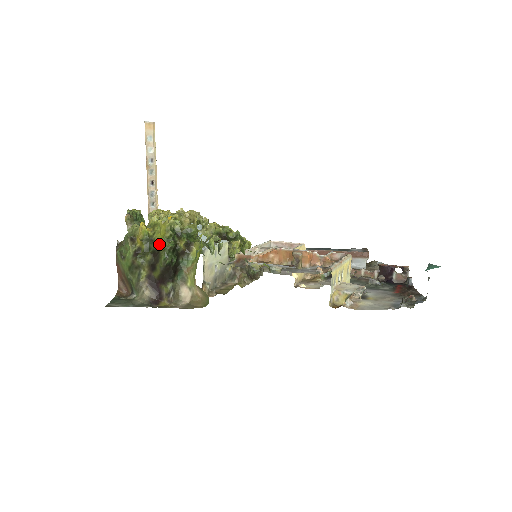
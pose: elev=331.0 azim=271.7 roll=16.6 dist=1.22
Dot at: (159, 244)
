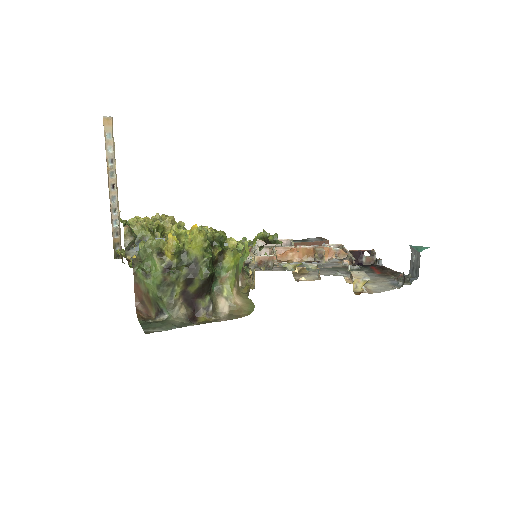
Dot at: (196, 256)
